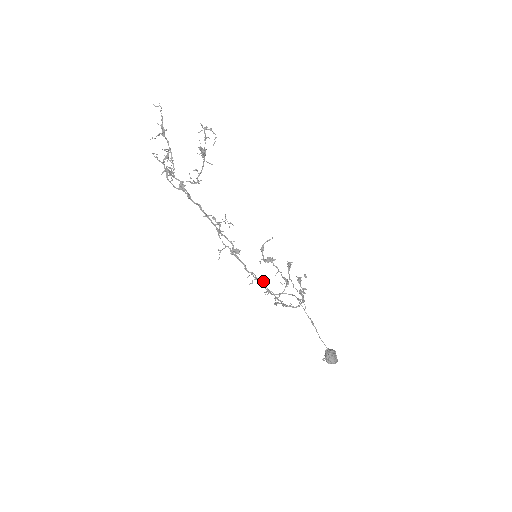
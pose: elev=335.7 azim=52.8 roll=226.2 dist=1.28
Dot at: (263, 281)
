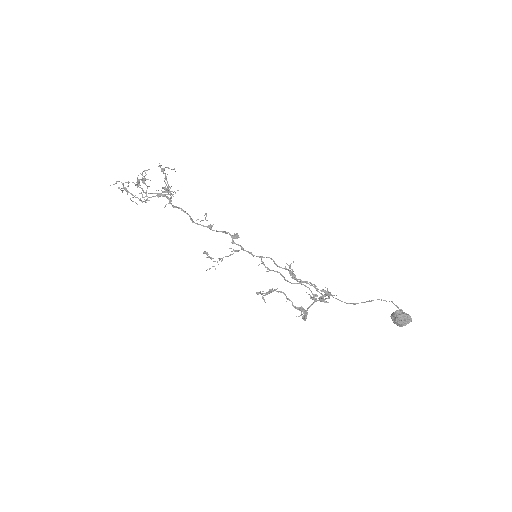
Dot at: (277, 265)
